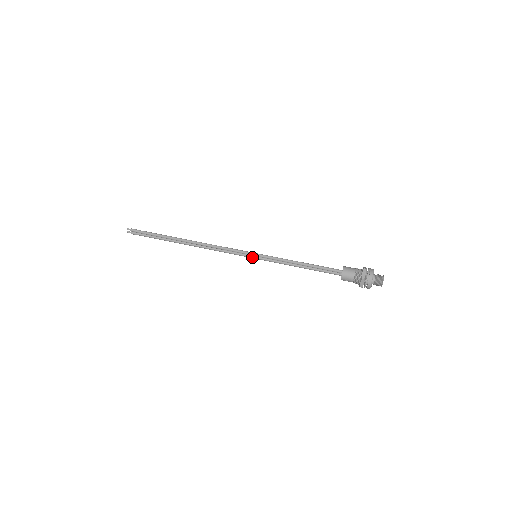
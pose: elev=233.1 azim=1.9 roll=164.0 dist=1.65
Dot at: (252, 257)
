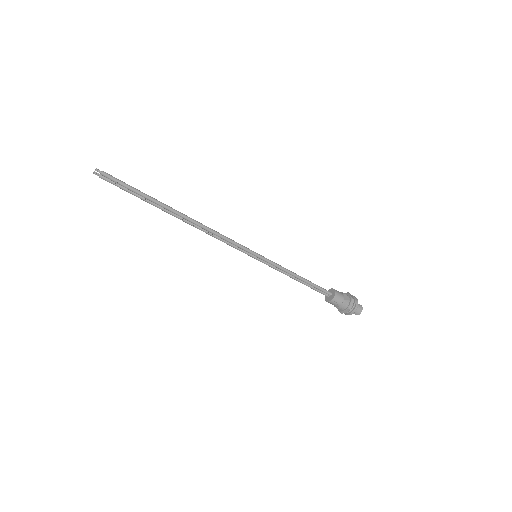
Dot at: (251, 256)
